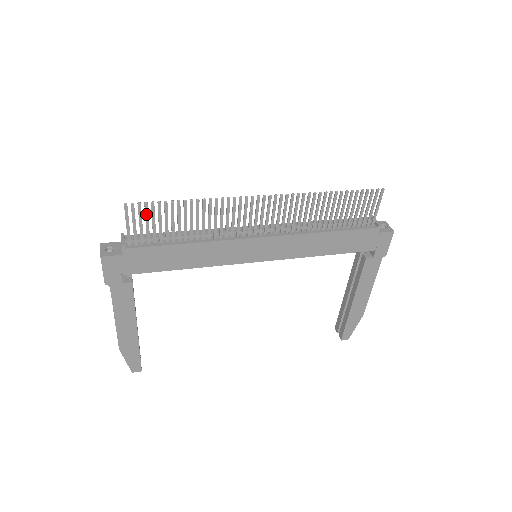
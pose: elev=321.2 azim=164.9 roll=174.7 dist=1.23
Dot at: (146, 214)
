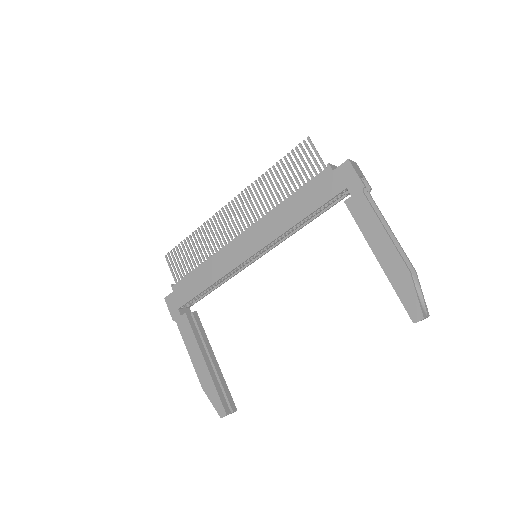
Dot at: (176, 256)
